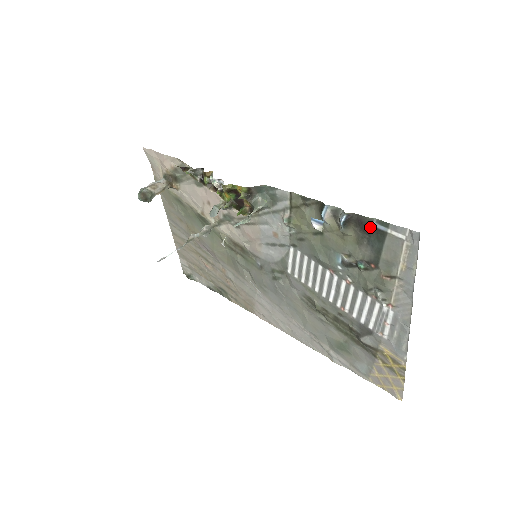
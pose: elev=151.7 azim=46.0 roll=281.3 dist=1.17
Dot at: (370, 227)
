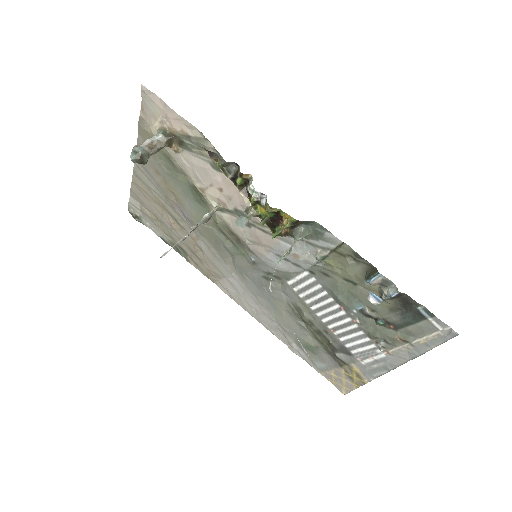
Dot at: (413, 308)
